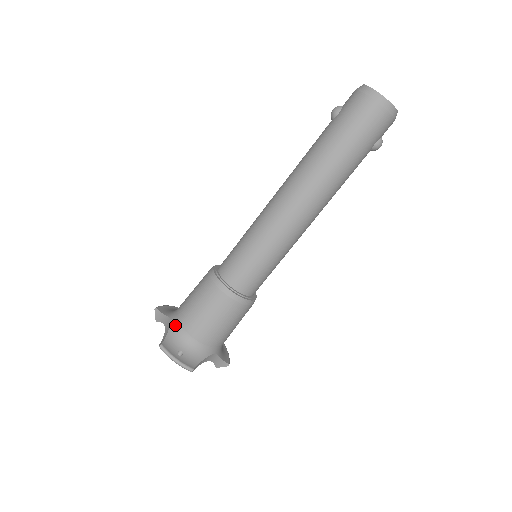
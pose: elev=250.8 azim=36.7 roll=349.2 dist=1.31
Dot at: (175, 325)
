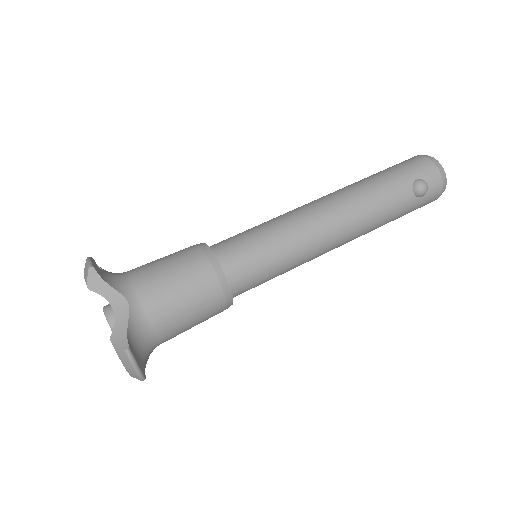
Dot at: occluded
